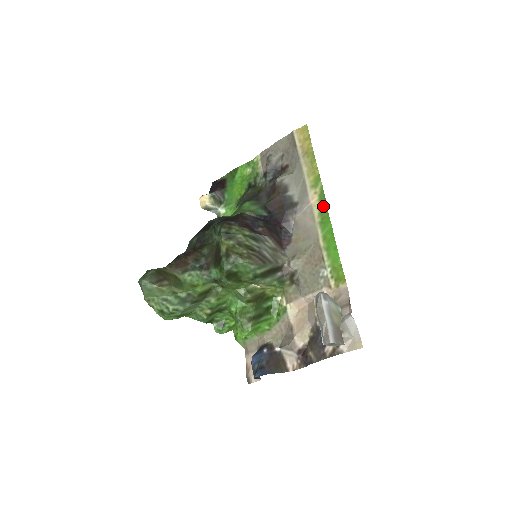
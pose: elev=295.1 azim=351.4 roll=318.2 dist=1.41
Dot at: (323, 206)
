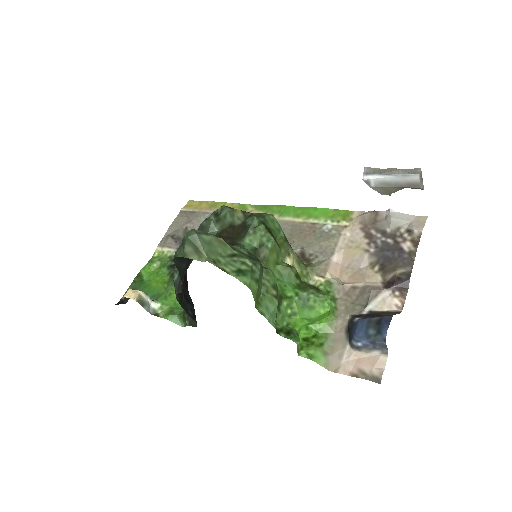
Dot at: (269, 208)
